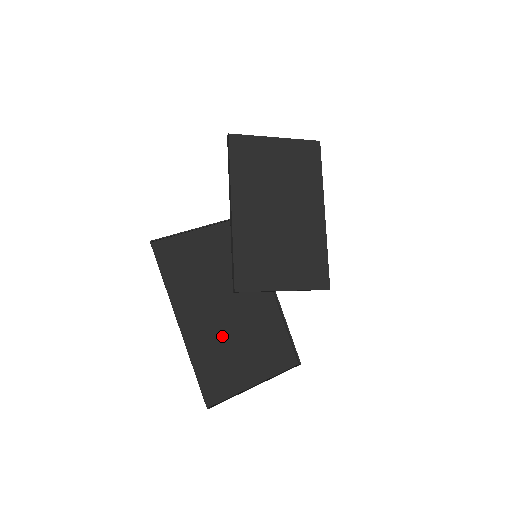
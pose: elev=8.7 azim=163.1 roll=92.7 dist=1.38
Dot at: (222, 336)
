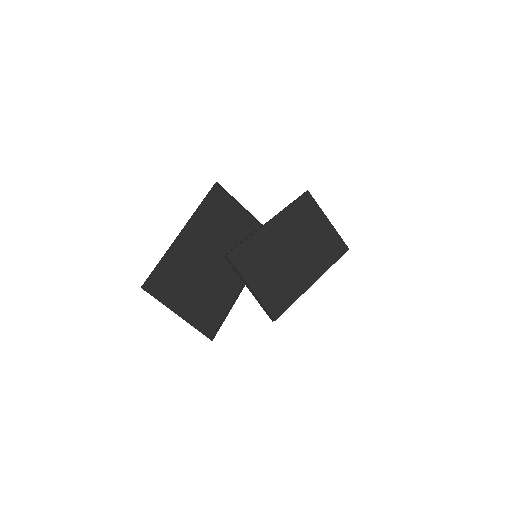
Dot at: (193, 267)
